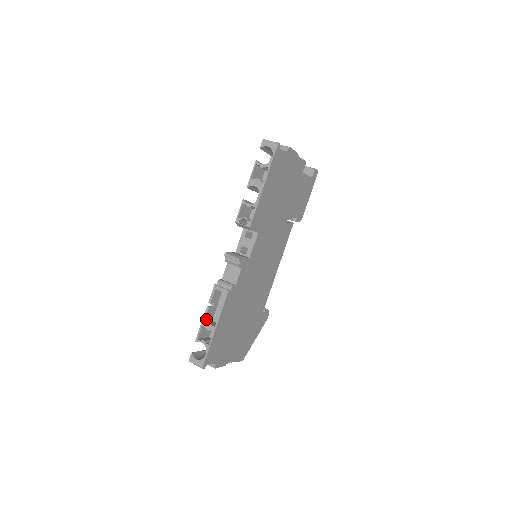
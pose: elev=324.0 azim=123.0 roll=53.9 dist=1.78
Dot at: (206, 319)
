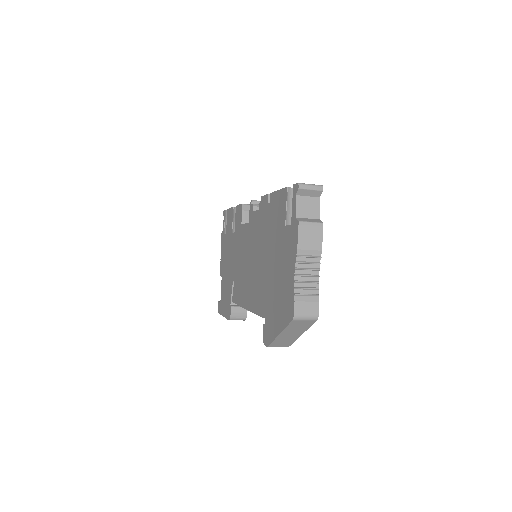
Dot at: occluded
